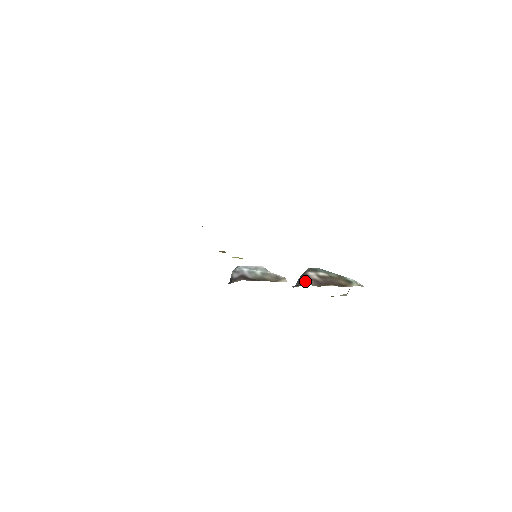
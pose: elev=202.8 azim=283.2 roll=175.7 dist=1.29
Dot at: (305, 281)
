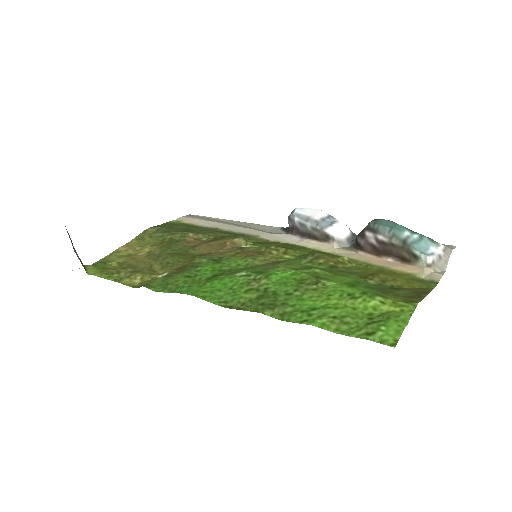
Dot at: (360, 244)
